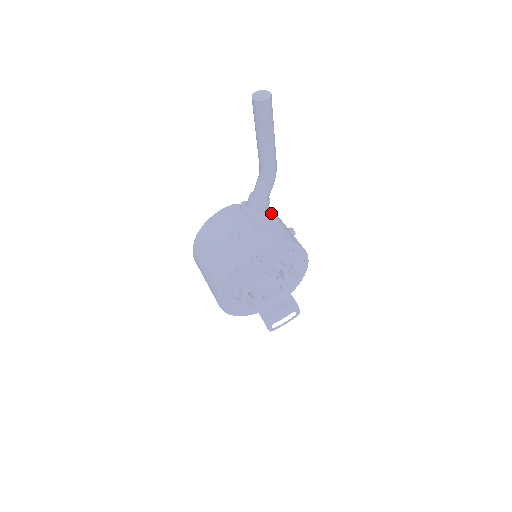
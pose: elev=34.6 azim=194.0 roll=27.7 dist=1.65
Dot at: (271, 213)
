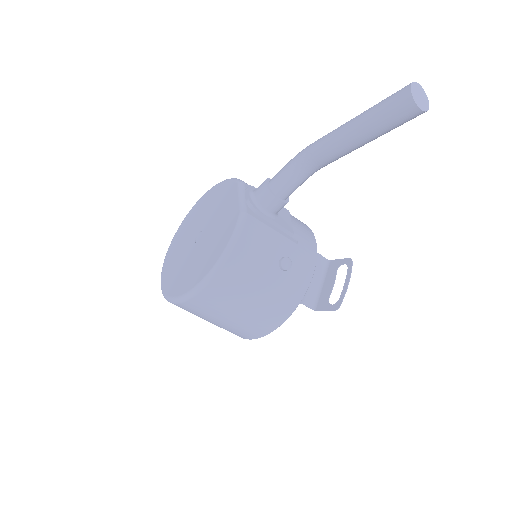
Dot at: occluded
